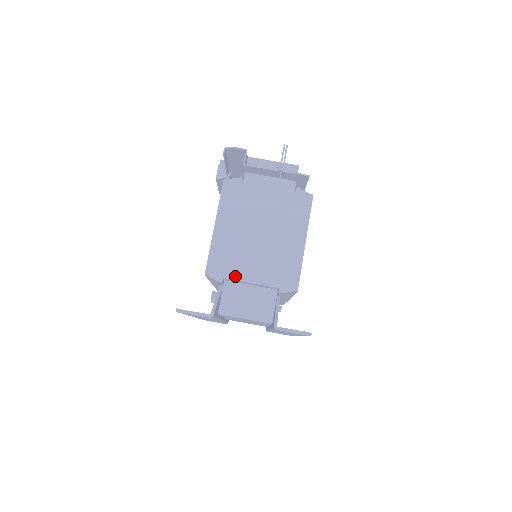
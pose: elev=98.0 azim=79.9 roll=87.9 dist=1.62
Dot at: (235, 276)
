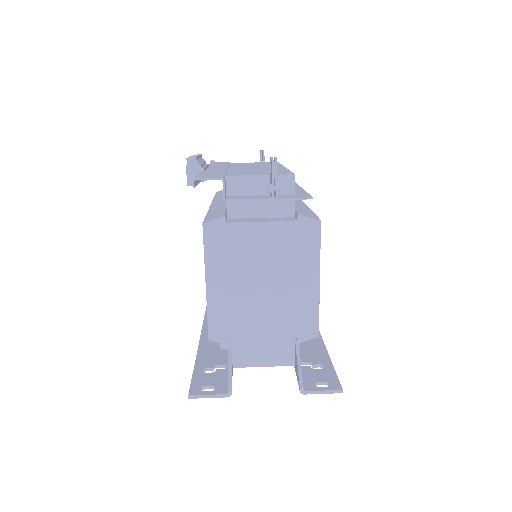
Dot at: (244, 335)
